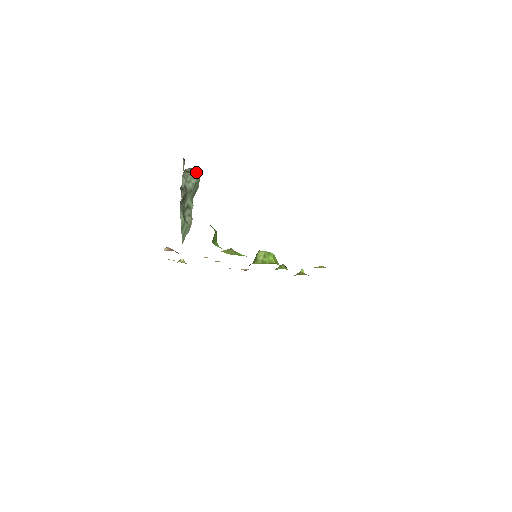
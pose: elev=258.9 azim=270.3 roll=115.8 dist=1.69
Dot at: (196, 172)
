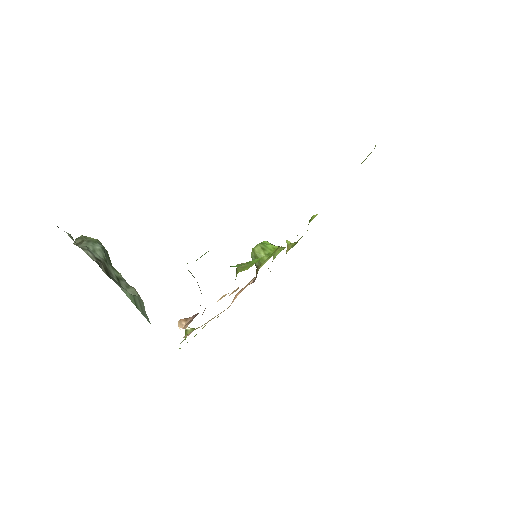
Dot at: (88, 237)
